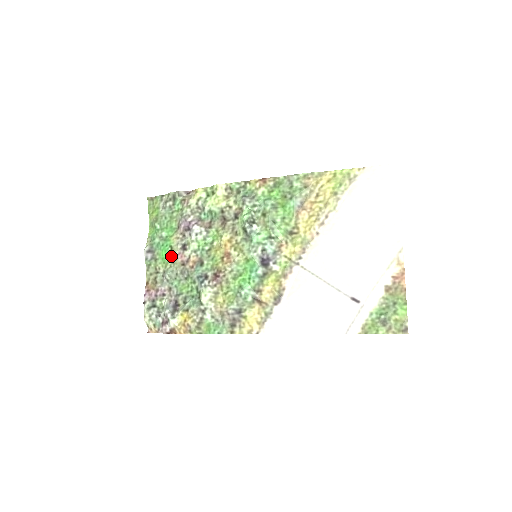
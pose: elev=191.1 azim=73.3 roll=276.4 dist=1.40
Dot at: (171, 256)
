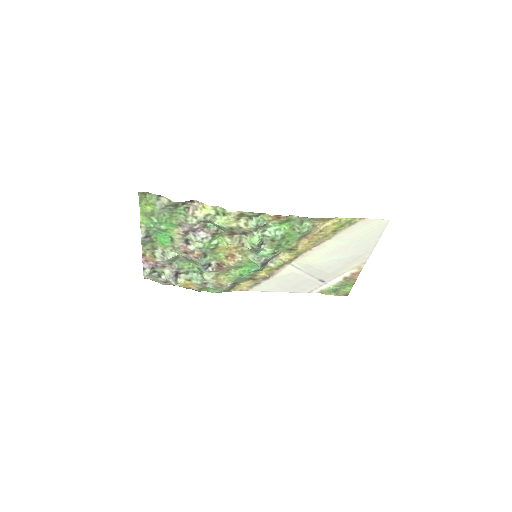
Dot at: (172, 244)
